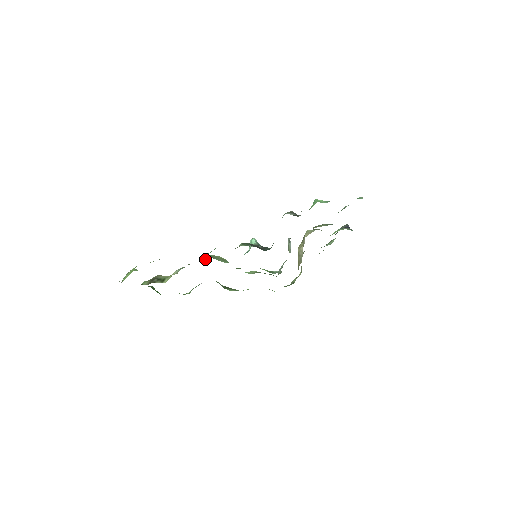
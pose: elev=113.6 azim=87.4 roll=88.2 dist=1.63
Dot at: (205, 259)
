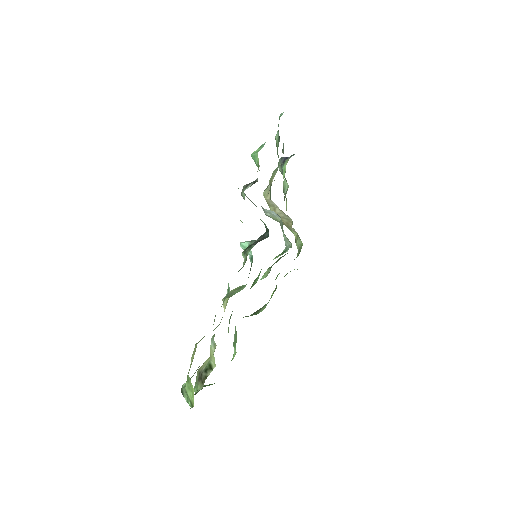
Dot at: (225, 306)
